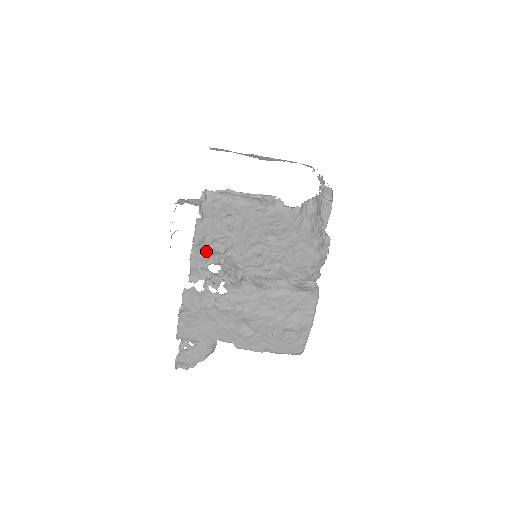
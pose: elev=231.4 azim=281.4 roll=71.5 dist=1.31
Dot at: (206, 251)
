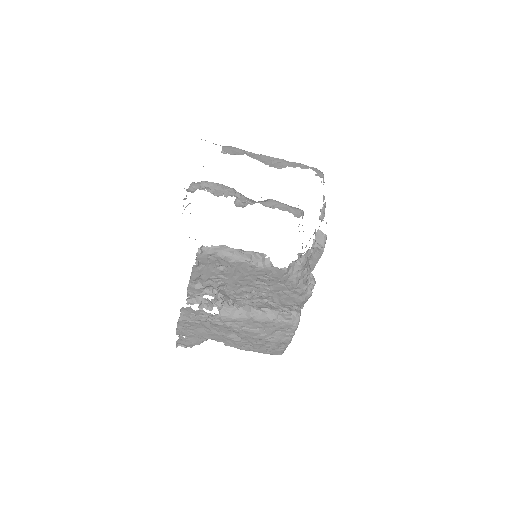
Dot at: (202, 284)
